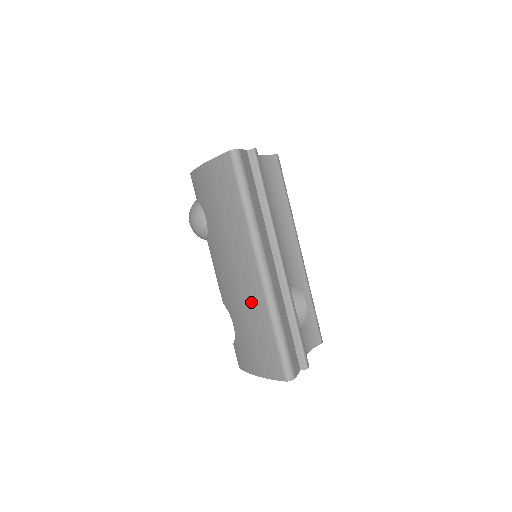
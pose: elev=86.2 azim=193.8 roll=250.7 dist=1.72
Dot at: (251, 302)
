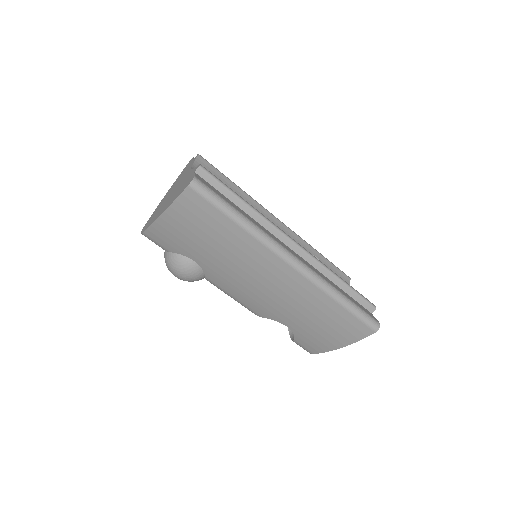
Dot at: (300, 297)
